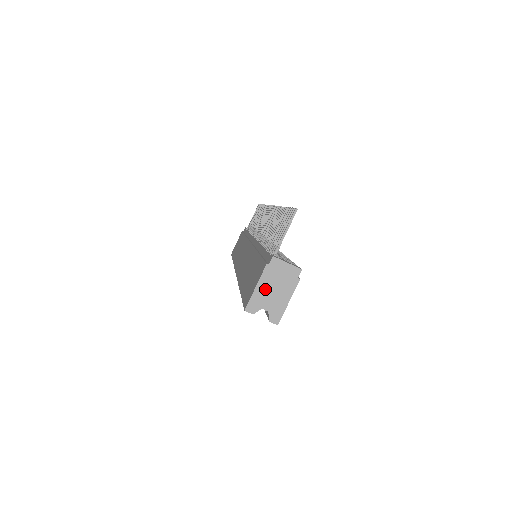
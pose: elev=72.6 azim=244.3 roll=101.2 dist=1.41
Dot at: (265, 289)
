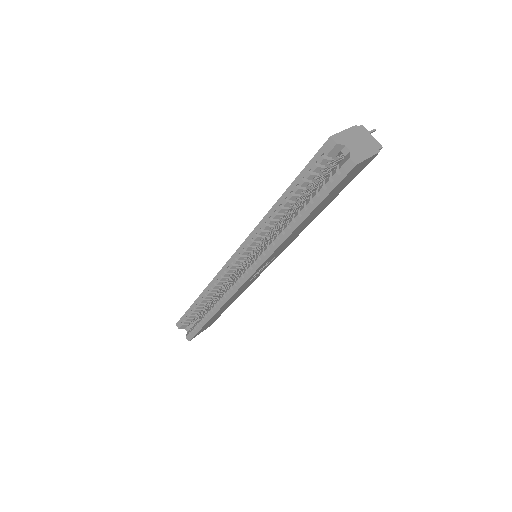
Dot at: (351, 137)
